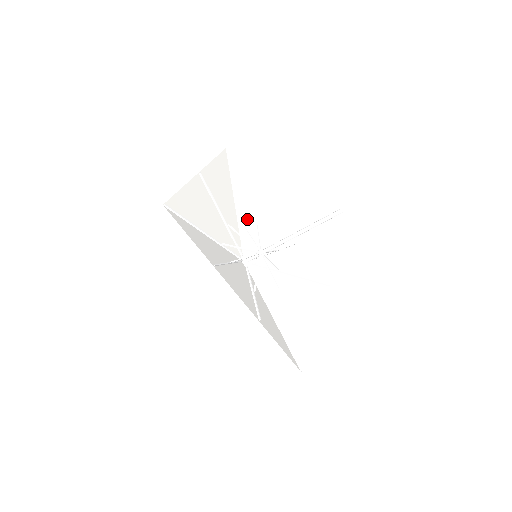
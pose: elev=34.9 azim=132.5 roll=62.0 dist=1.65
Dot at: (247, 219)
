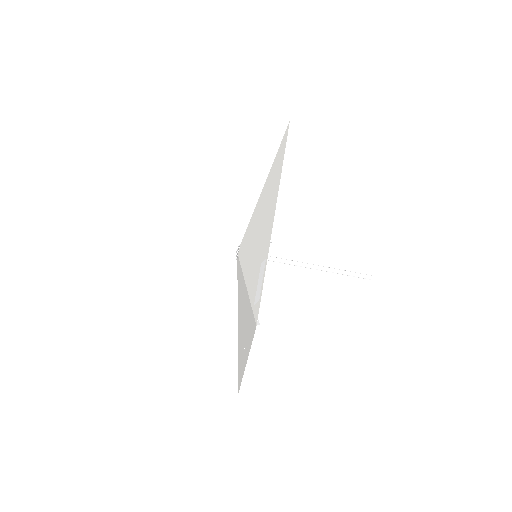
Dot at: occluded
